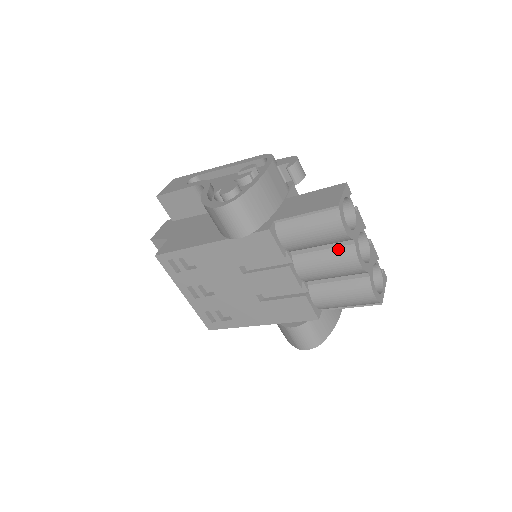
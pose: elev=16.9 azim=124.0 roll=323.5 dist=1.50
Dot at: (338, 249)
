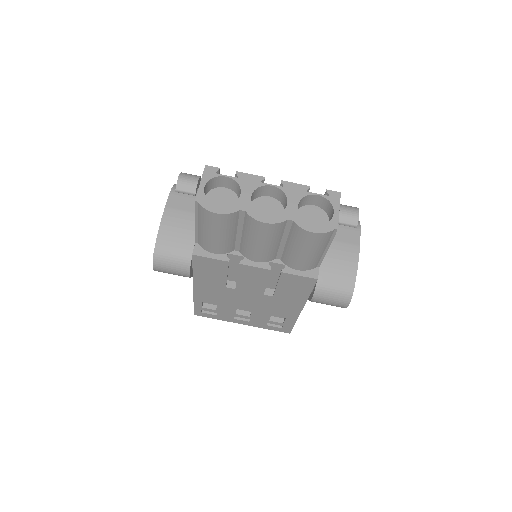
Dot at: (245, 225)
